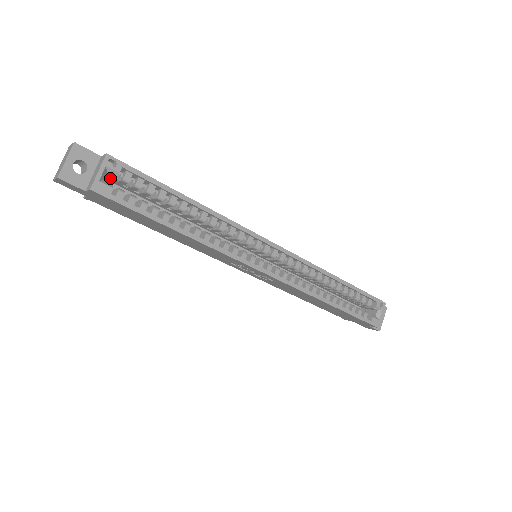
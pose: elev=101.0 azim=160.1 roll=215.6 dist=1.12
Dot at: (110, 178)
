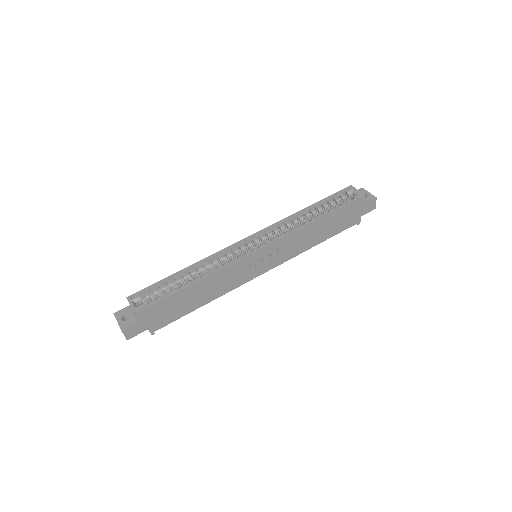
Dot at: occluded
